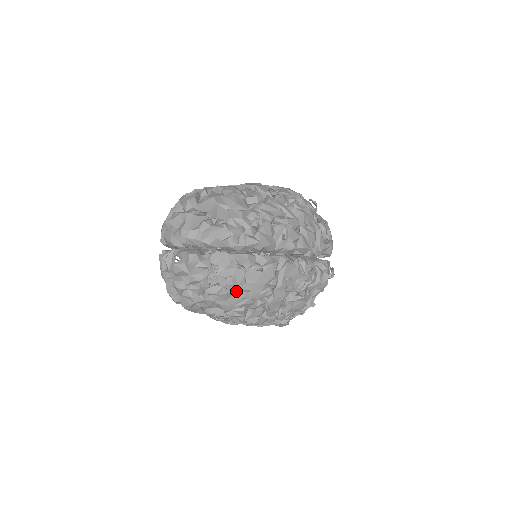
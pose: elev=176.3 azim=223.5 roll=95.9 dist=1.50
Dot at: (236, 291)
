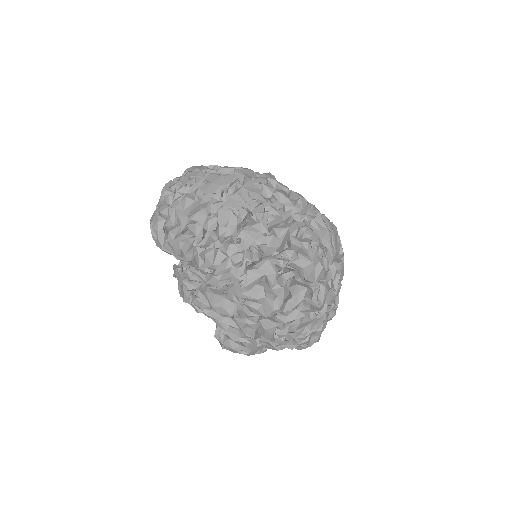
Dot at: (196, 200)
